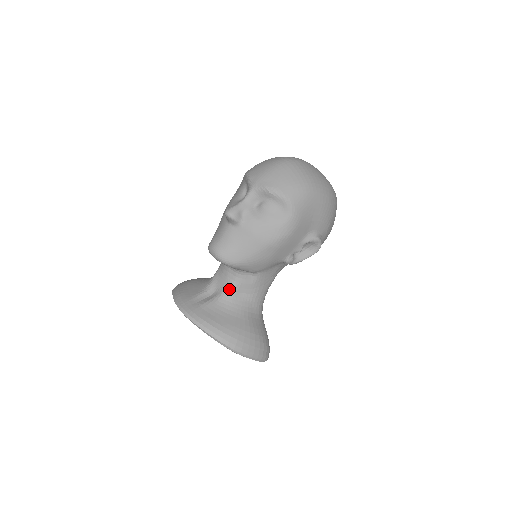
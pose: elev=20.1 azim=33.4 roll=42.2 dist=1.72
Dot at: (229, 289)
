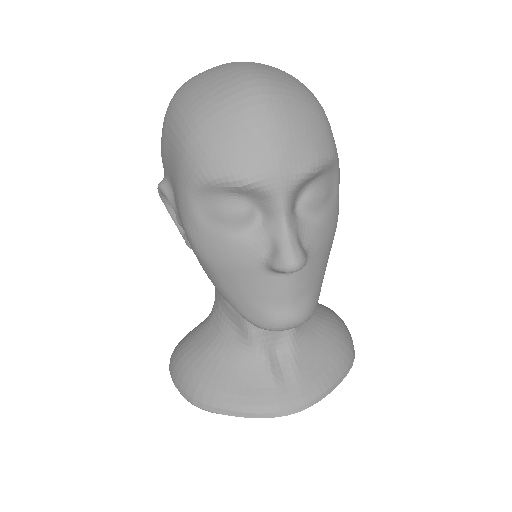
Dot at: occluded
